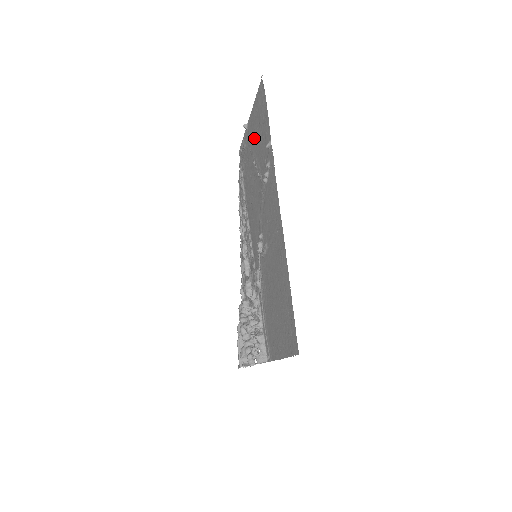
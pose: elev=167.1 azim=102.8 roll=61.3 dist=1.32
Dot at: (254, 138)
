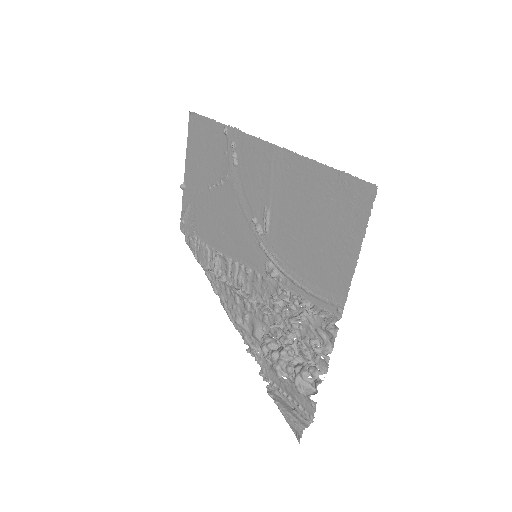
Dot at: (200, 172)
